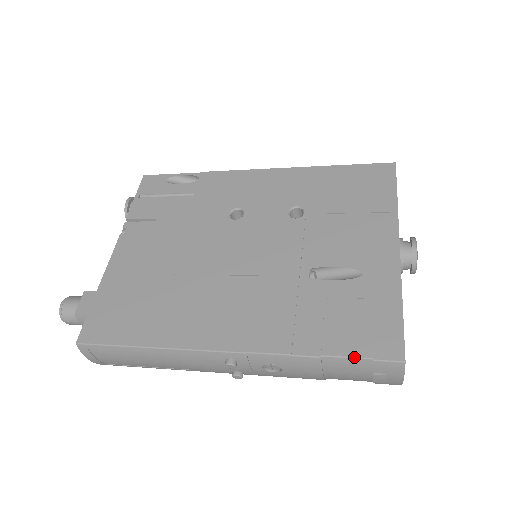
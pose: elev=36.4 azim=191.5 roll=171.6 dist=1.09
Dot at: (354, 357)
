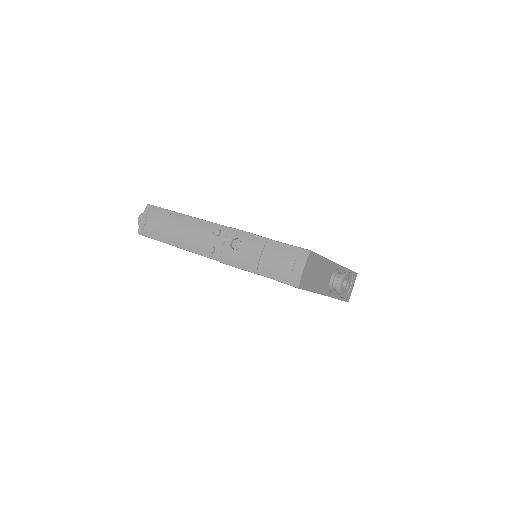
Dot at: (285, 243)
